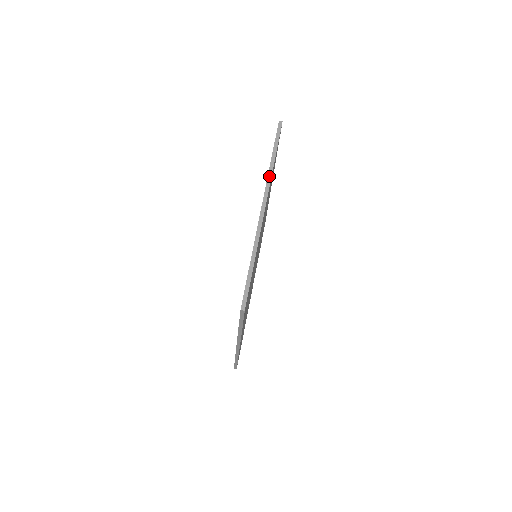
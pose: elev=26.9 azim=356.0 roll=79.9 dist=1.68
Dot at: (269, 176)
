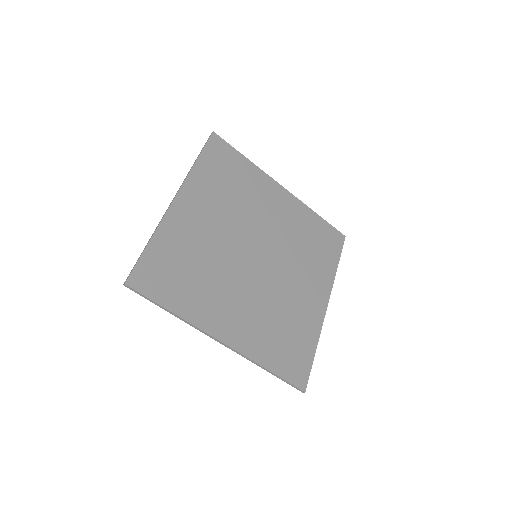
Dot at: (187, 176)
